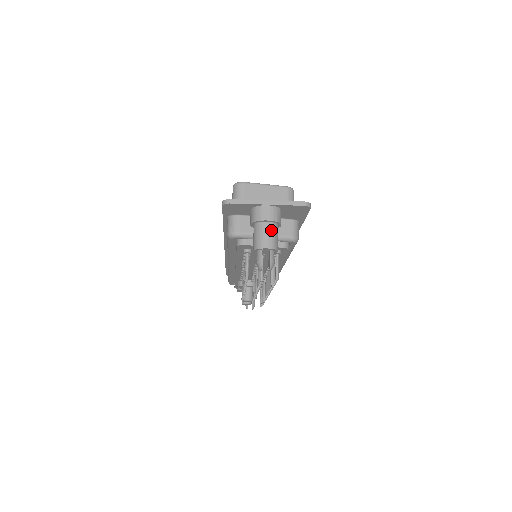
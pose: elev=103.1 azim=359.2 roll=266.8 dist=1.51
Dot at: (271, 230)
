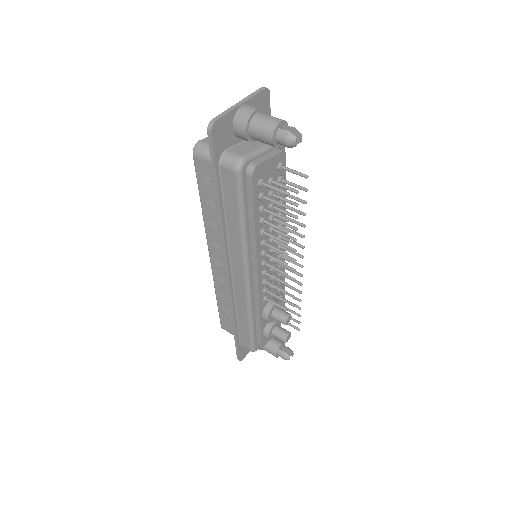
Dot at: (266, 115)
